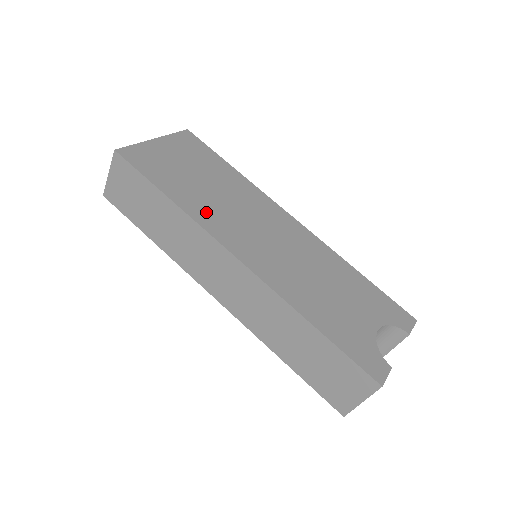
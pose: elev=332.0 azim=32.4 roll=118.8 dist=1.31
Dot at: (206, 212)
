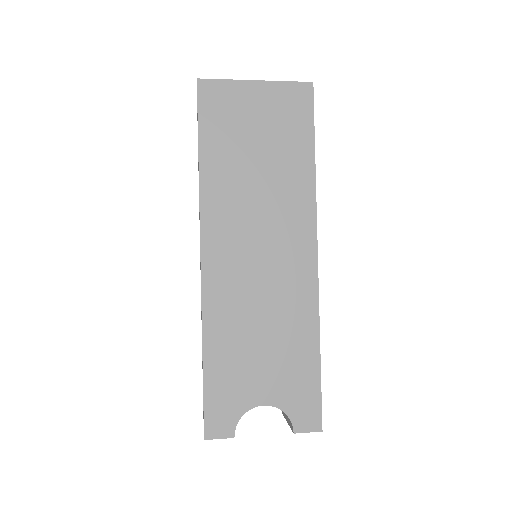
Dot at: (221, 195)
